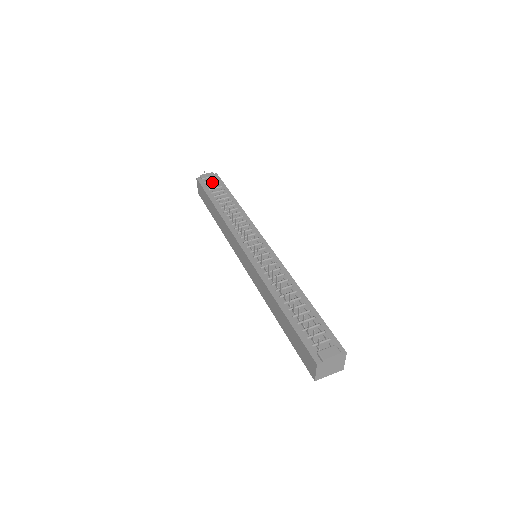
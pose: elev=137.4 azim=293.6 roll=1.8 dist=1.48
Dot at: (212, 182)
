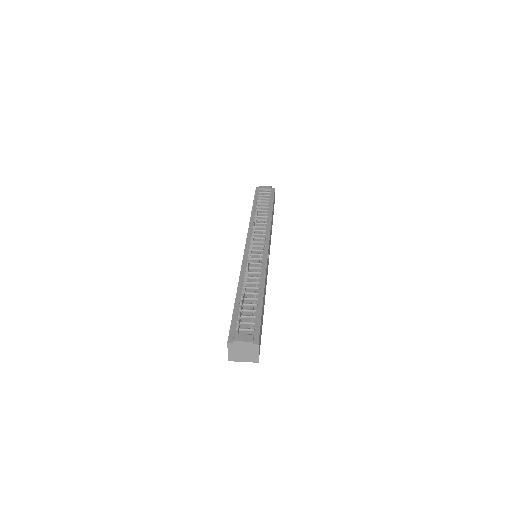
Dot at: (265, 193)
